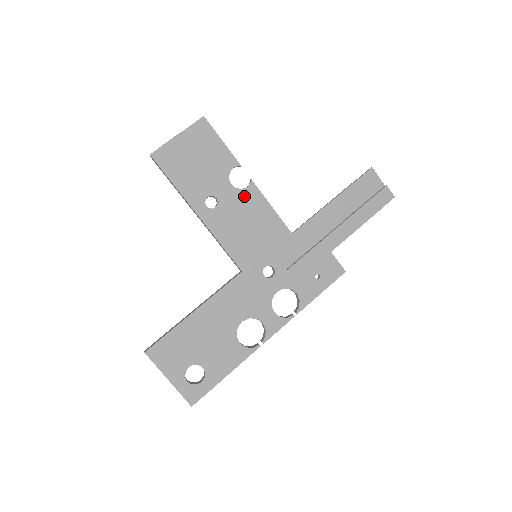
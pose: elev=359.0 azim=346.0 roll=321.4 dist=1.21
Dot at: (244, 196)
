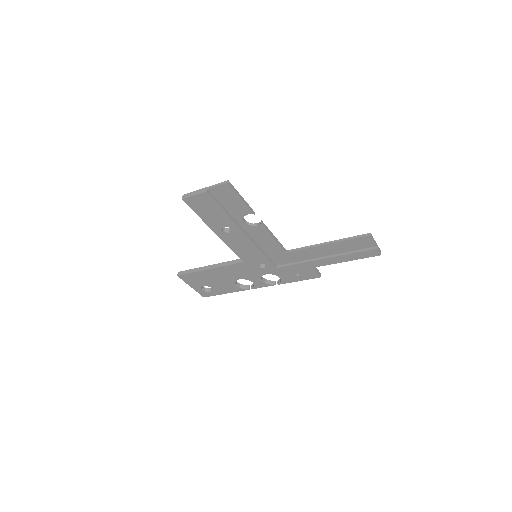
Dot at: (253, 229)
